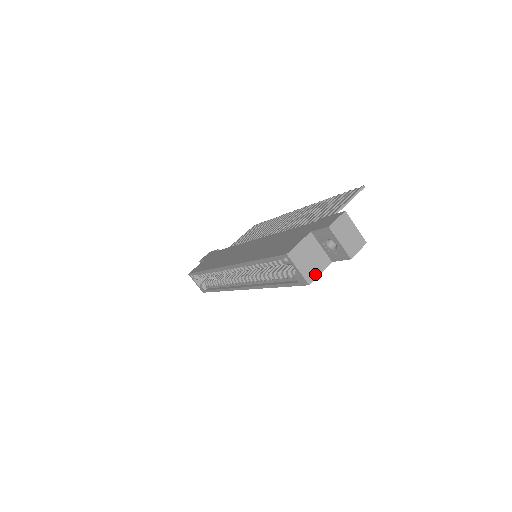
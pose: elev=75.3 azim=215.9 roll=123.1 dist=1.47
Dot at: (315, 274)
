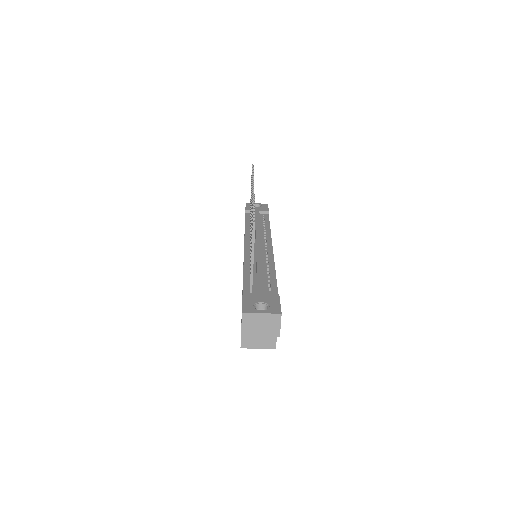
Dot at: (273, 340)
